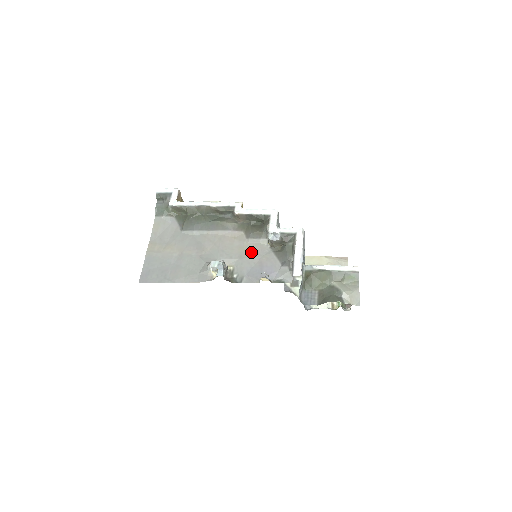
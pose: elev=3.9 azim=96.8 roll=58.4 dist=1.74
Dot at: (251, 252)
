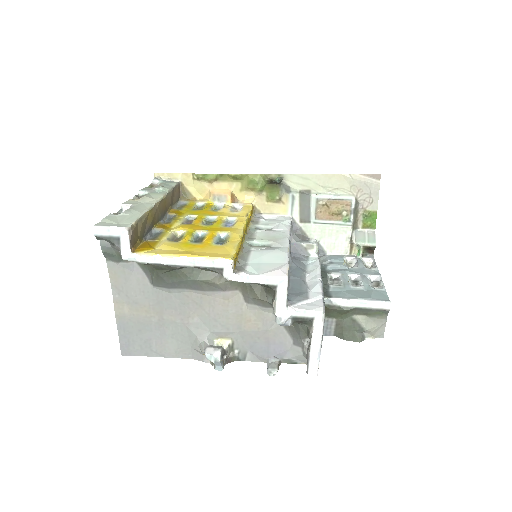
Dot at: (253, 323)
